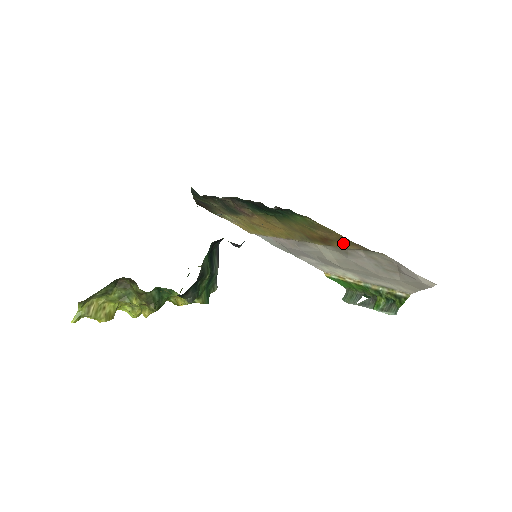
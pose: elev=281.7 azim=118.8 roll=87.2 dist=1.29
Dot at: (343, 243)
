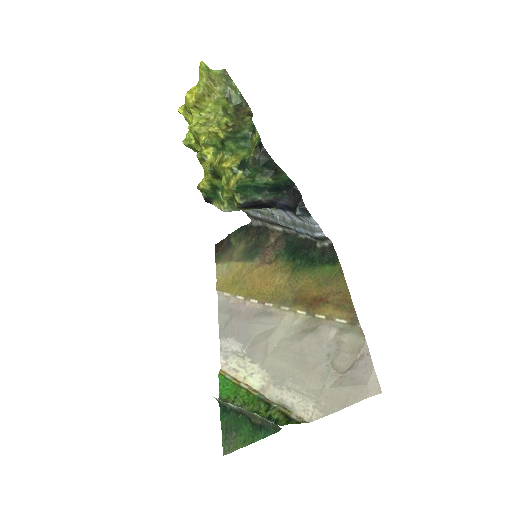
Dot at: (336, 307)
